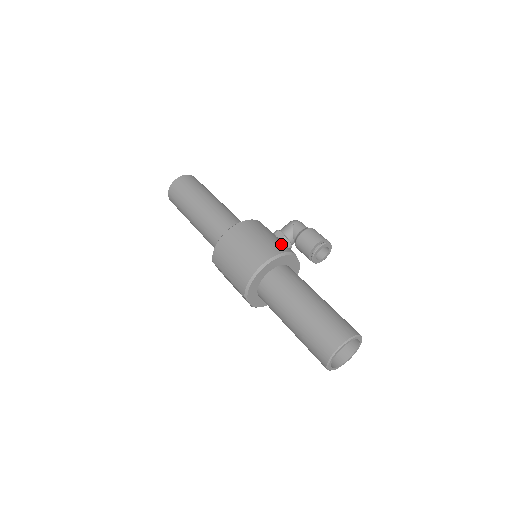
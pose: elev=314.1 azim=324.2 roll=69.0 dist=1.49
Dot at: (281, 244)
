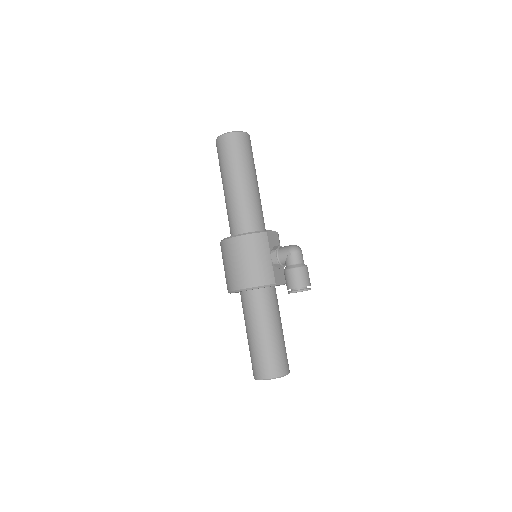
Dot at: (266, 273)
